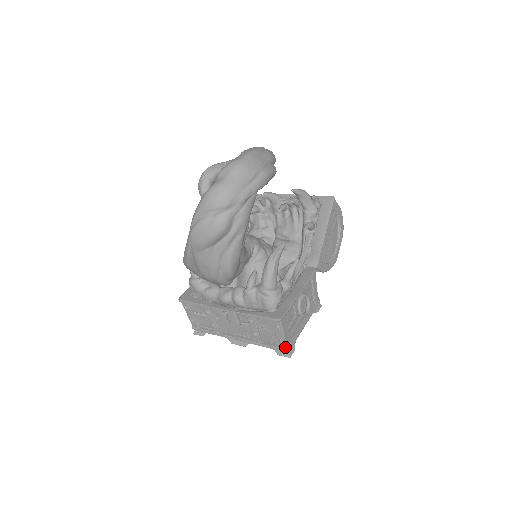
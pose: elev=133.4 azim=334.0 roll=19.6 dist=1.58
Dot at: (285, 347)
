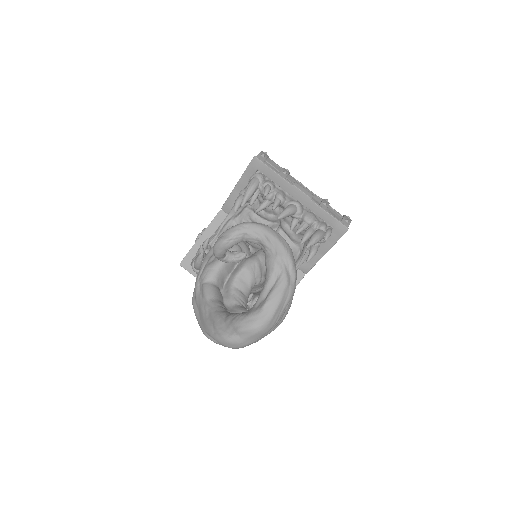
Dot at: occluded
